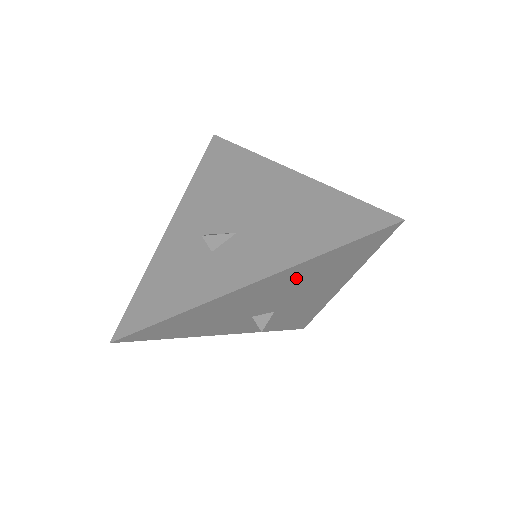
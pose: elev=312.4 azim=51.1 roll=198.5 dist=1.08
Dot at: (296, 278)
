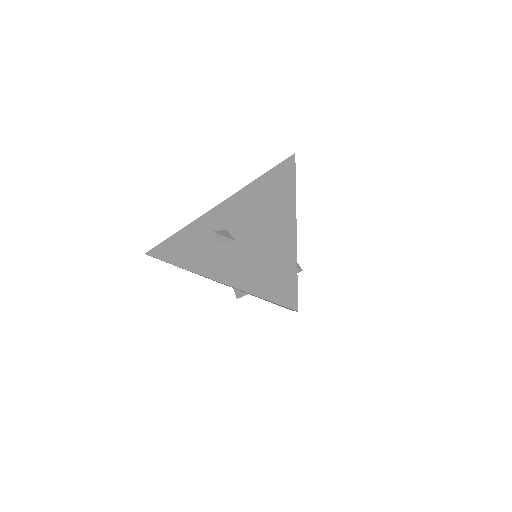
Dot at: occluded
